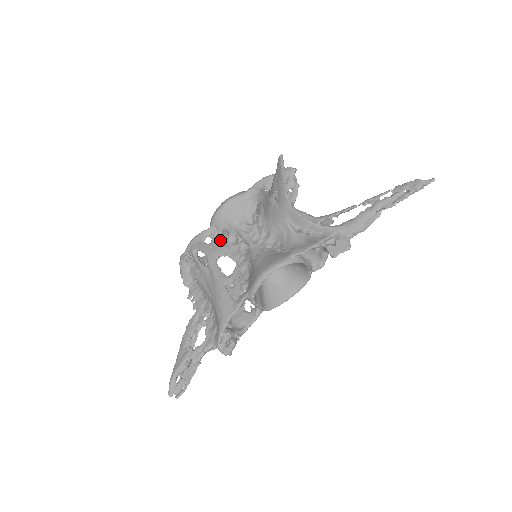
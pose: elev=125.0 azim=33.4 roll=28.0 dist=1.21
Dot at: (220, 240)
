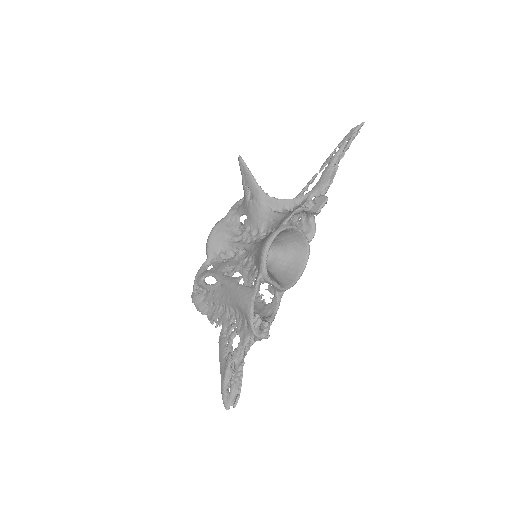
Dot at: (220, 261)
